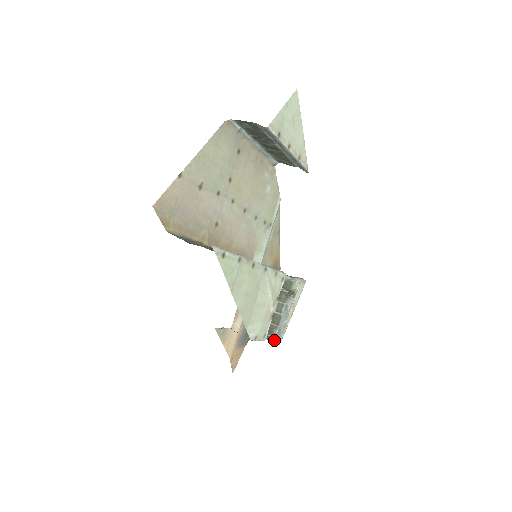
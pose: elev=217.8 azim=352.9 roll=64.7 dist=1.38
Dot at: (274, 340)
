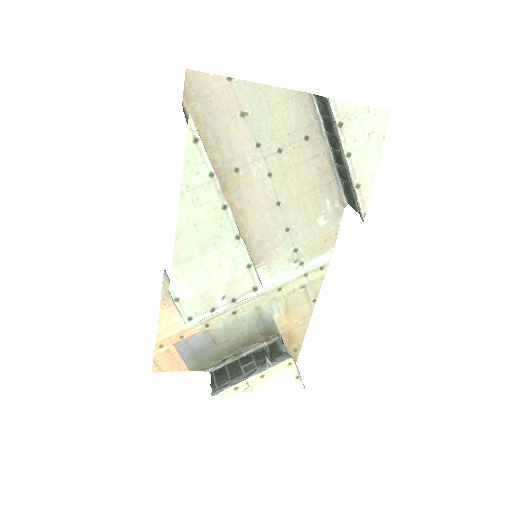
Dot at: (214, 389)
